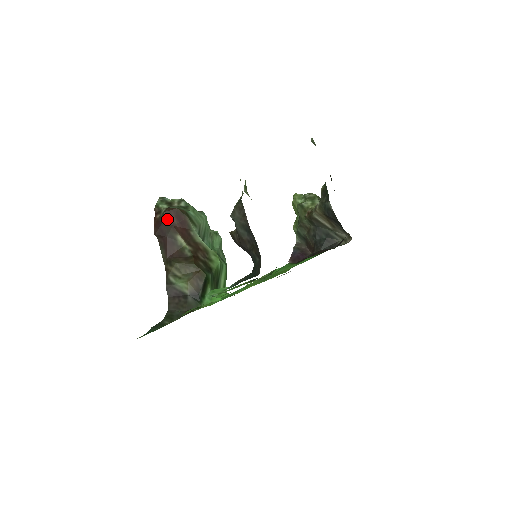
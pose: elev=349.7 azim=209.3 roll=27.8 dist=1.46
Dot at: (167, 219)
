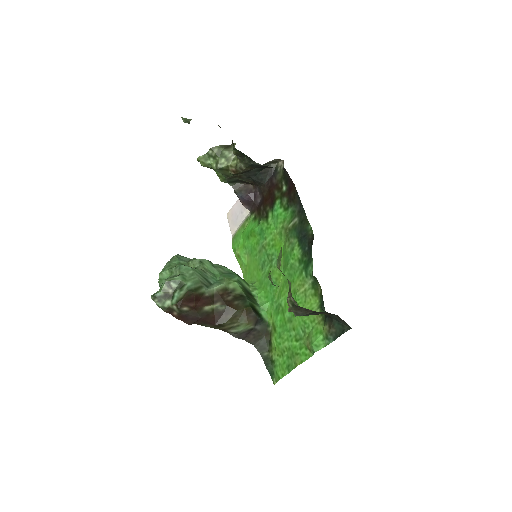
Dot at: (186, 310)
